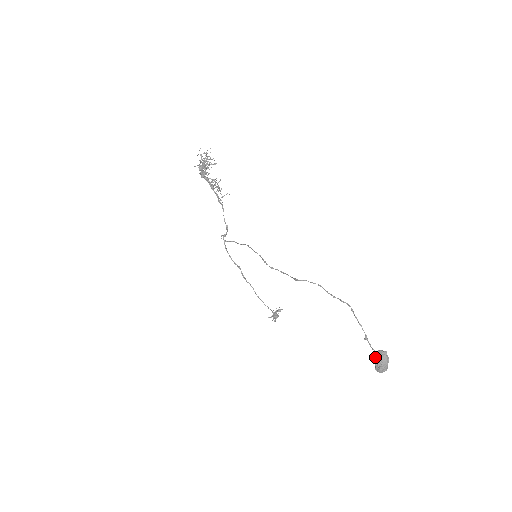
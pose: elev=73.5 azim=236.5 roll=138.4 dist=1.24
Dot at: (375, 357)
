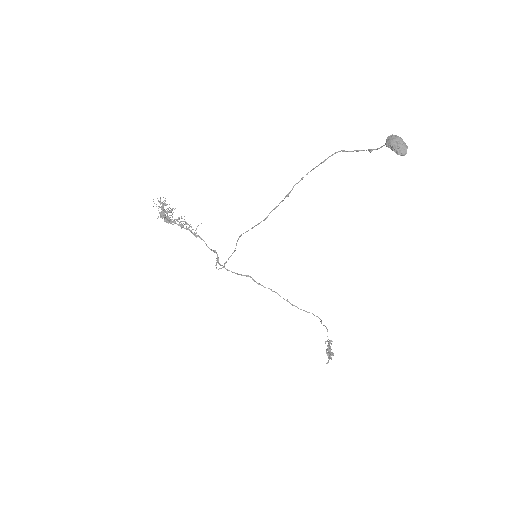
Dot at: (388, 145)
